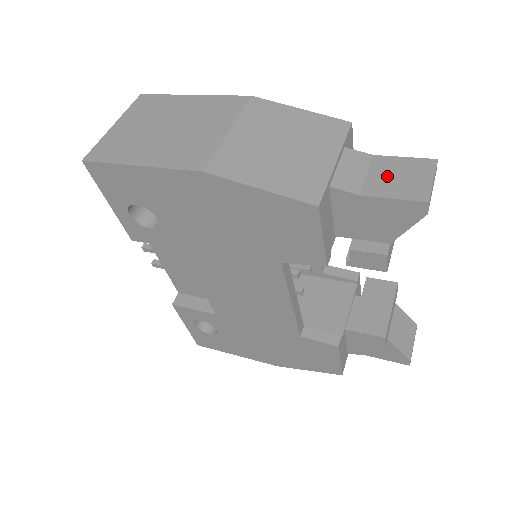
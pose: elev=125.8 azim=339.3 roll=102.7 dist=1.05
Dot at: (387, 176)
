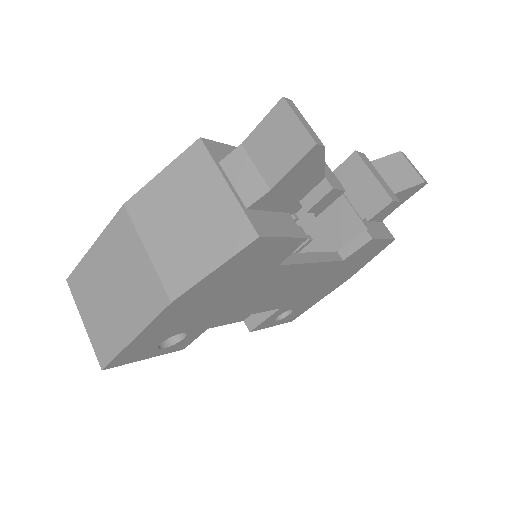
Dot at: (269, 153)
